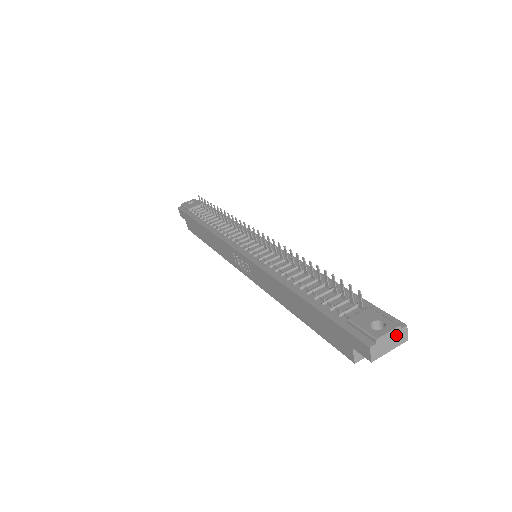
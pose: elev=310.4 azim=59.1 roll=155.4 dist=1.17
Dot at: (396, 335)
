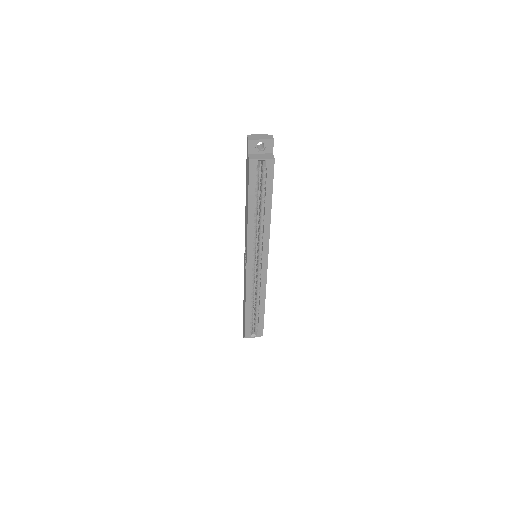
Dot at: (265, 136)
